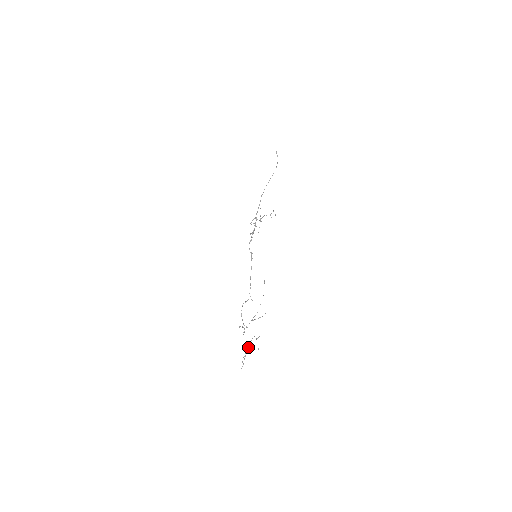
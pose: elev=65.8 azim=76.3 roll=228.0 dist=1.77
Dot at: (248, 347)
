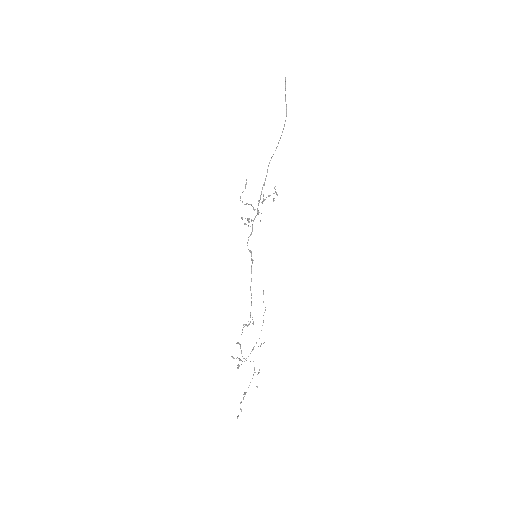
Dot at: occluded
